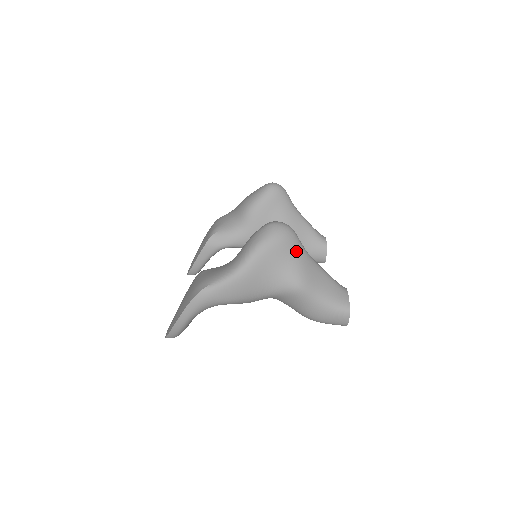
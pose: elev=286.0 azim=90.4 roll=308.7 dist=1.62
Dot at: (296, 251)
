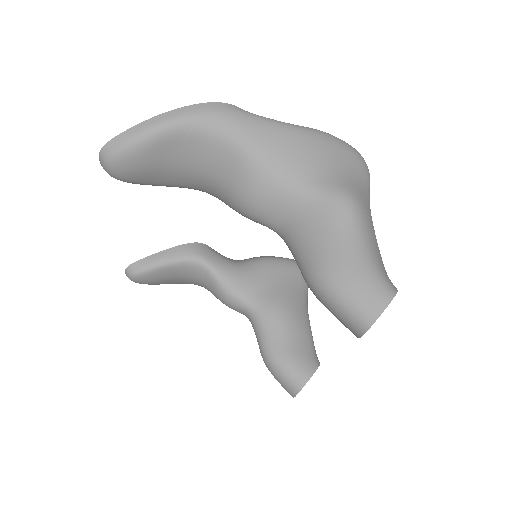
Dot at: (365, 183)
